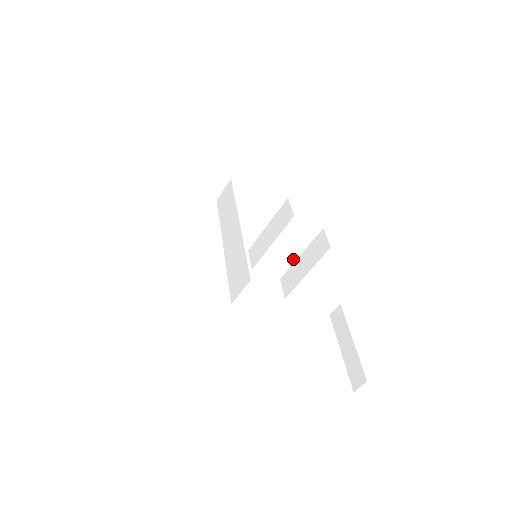
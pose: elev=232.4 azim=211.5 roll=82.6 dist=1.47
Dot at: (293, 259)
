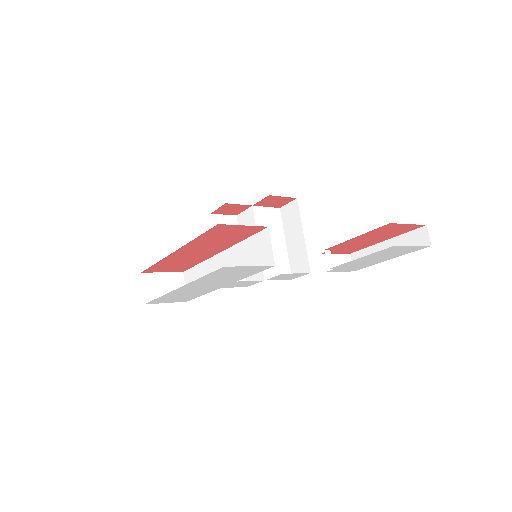
Dot at: (284, 251)
